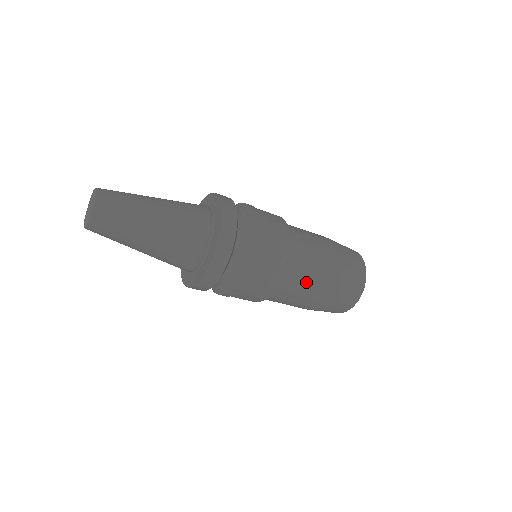
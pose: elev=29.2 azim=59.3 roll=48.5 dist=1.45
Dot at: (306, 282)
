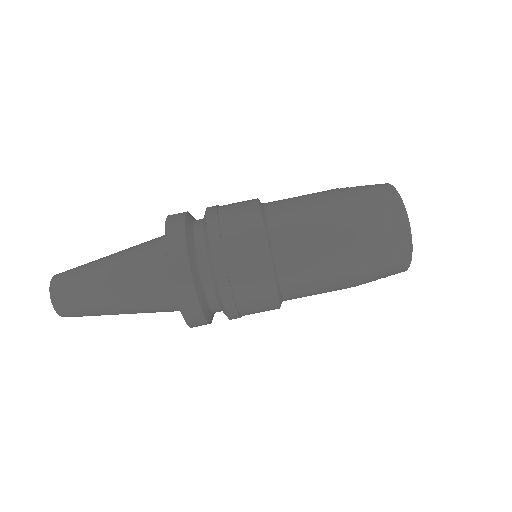
Dot at: (297, 198)
